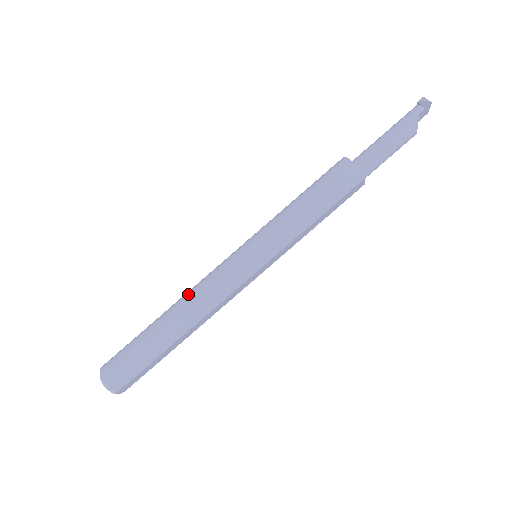
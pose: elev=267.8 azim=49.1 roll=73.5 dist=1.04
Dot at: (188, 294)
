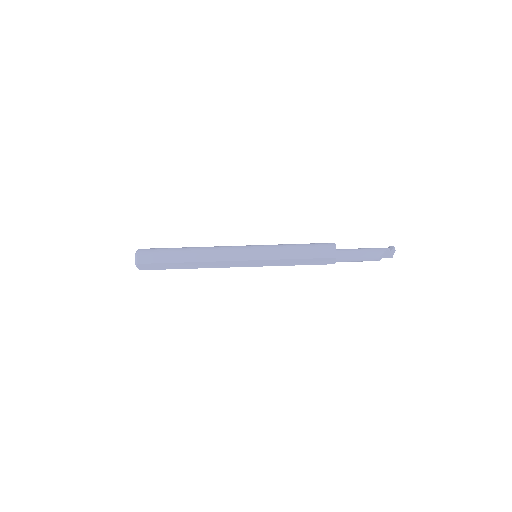
Dot at: occluded
